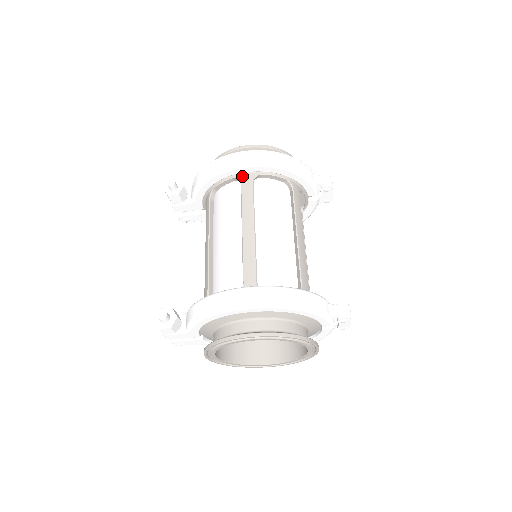
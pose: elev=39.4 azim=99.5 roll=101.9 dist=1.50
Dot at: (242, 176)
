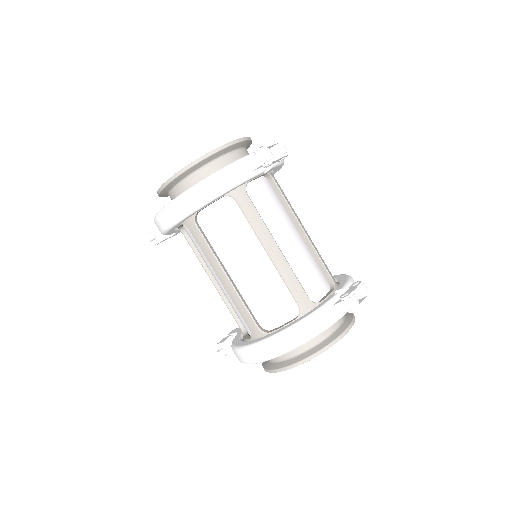
Dot at: (185, 222)
